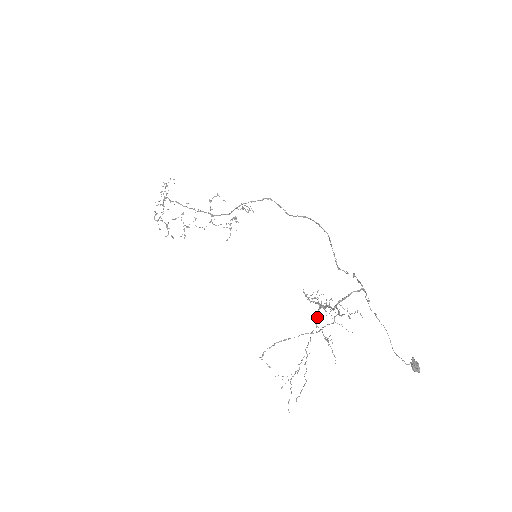
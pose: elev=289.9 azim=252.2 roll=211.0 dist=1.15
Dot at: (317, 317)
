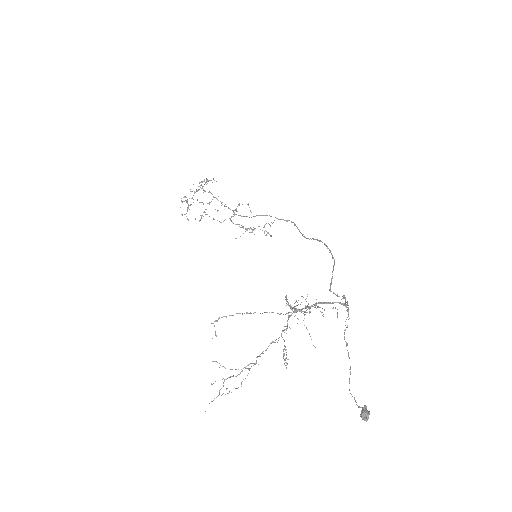
Dot at: (287, 321)
